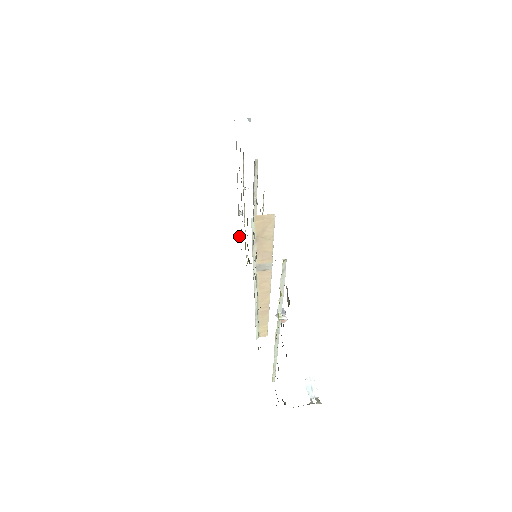
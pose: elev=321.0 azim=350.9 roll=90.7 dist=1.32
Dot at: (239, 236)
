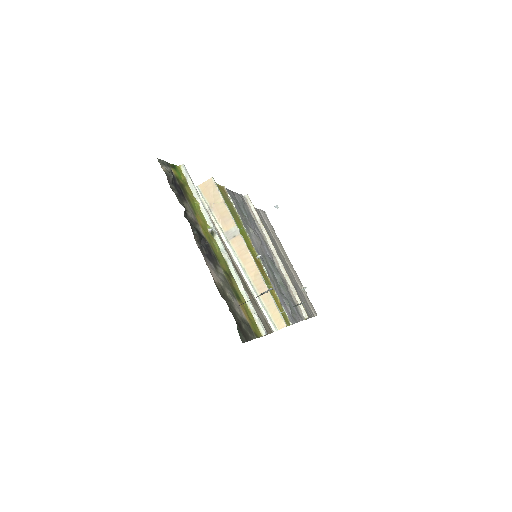
Dot at: (314, 313)
